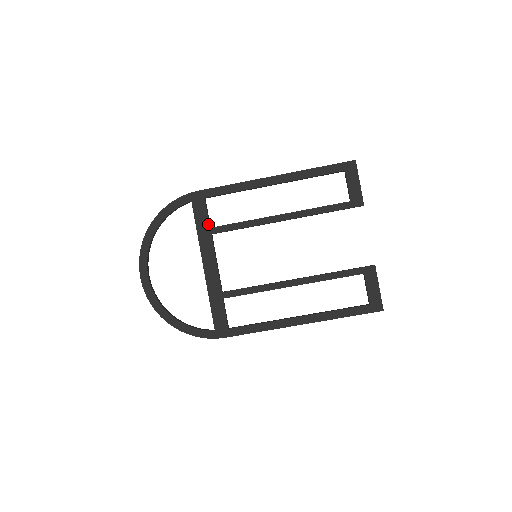
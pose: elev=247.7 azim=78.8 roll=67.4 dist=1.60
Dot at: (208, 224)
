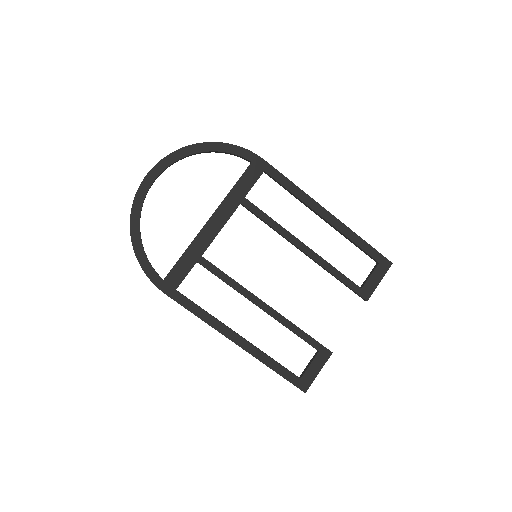
Dot at: (246, 193)
